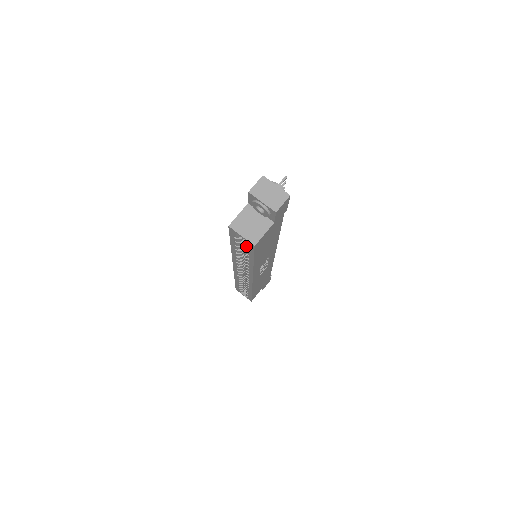
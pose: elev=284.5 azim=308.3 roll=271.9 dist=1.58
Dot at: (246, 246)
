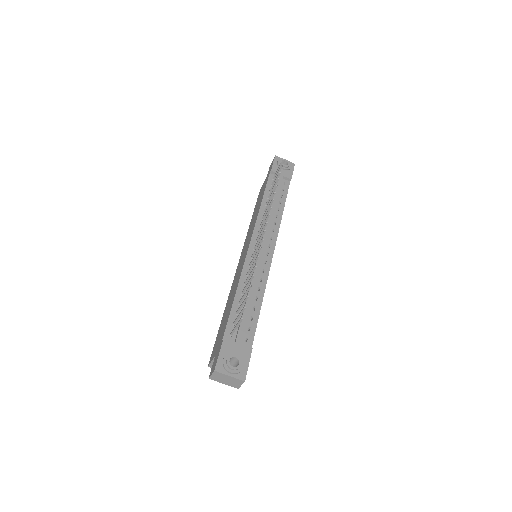
Dot at: occluded
